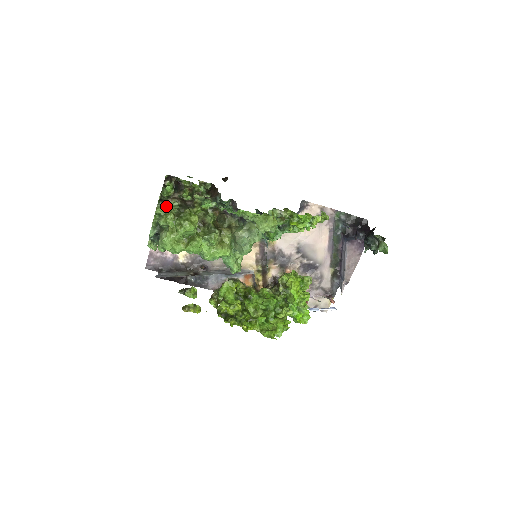
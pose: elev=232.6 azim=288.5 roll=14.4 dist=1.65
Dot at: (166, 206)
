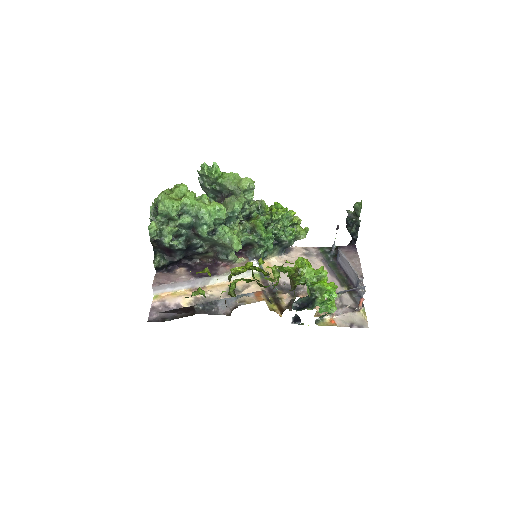
Dot at: occluded
